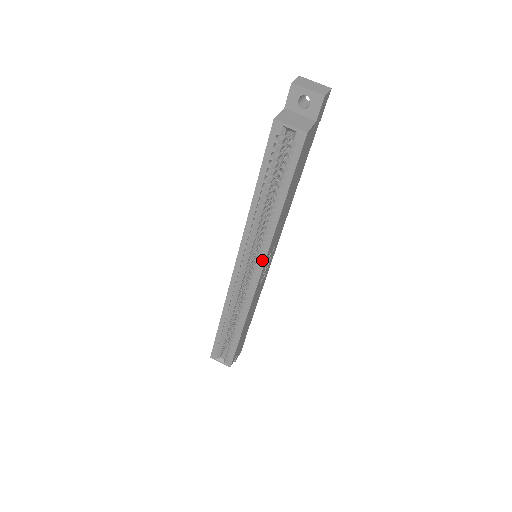
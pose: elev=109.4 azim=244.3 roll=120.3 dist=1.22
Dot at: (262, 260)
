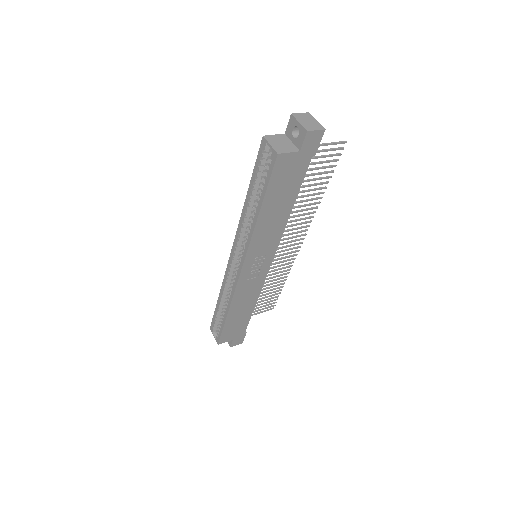
Dot at: (244, 255)
